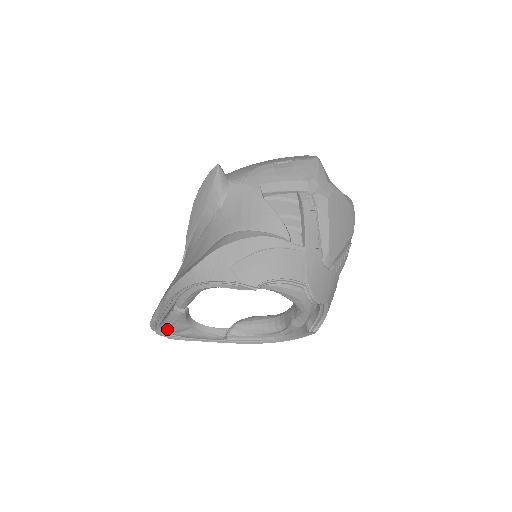
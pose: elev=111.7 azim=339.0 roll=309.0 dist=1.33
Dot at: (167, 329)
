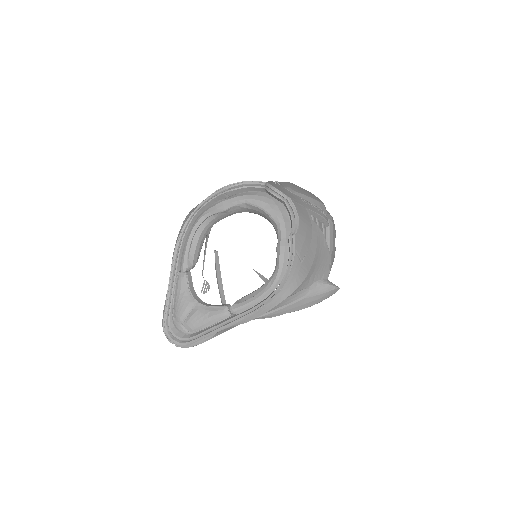
Dot at: (176, 319)
